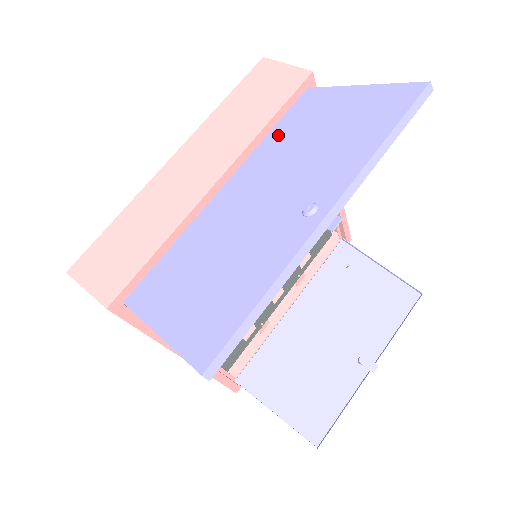
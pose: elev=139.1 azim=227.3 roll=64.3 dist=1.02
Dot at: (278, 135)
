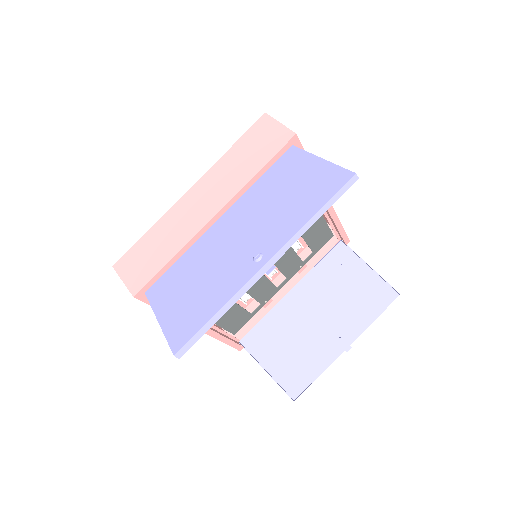
Dot at: (262, 184)
